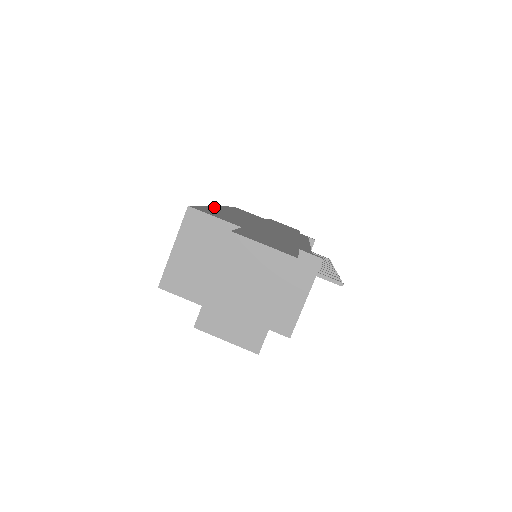
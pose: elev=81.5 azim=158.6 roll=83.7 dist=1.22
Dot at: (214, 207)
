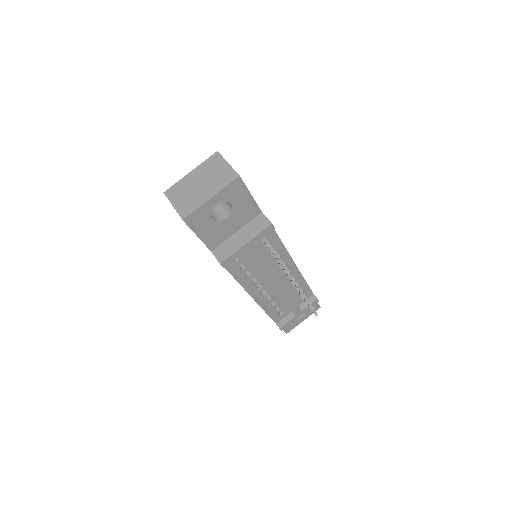
Dot at: occluded
